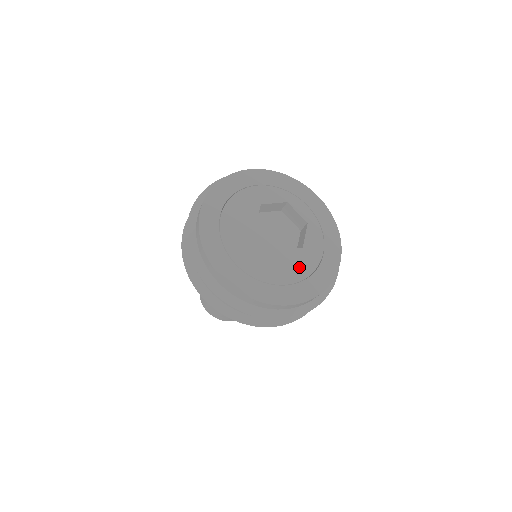
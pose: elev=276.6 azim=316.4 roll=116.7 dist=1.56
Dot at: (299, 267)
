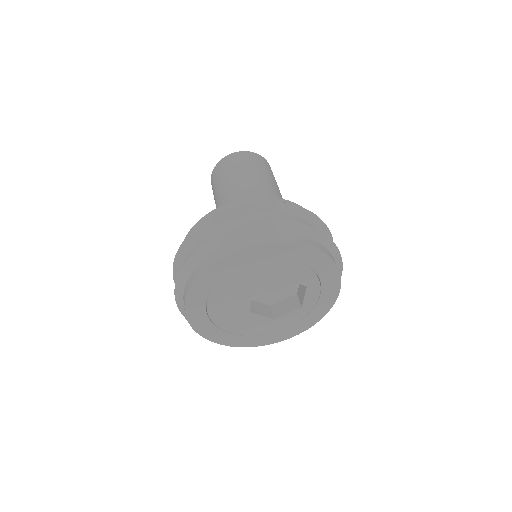
Dot at: (254, 328)
